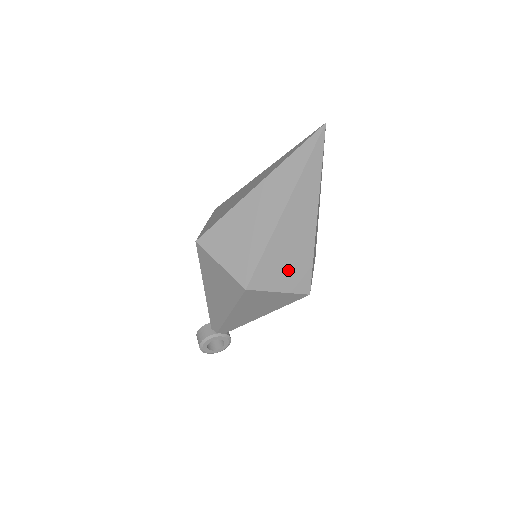
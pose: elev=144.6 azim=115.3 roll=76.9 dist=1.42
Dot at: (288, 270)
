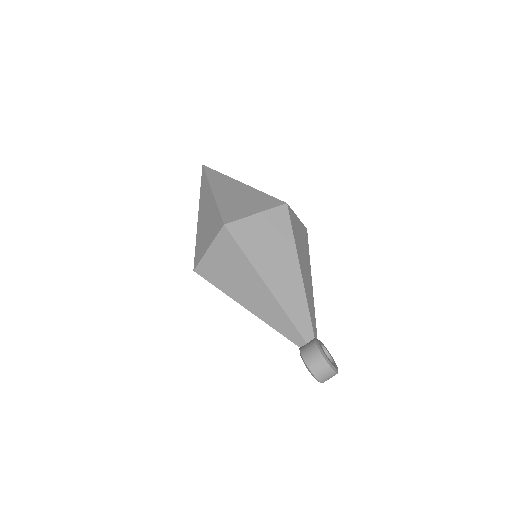
Dot at: occluded
